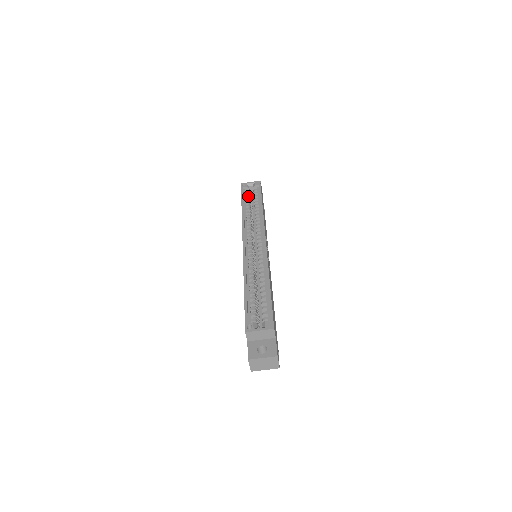
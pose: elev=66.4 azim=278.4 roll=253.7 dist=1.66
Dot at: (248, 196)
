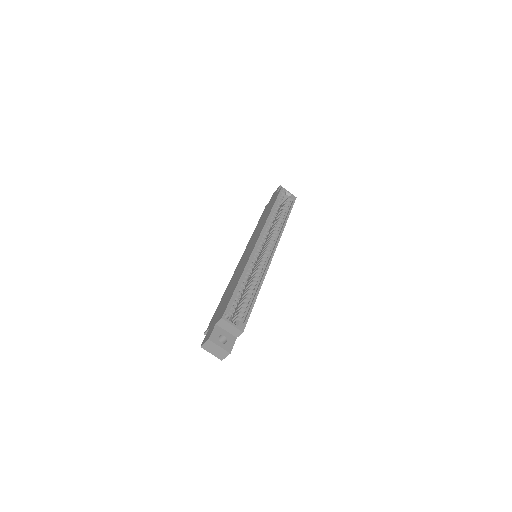
Dot at: (281, 202)
